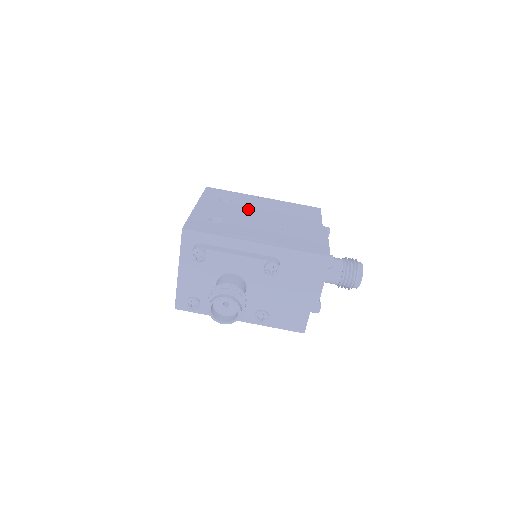
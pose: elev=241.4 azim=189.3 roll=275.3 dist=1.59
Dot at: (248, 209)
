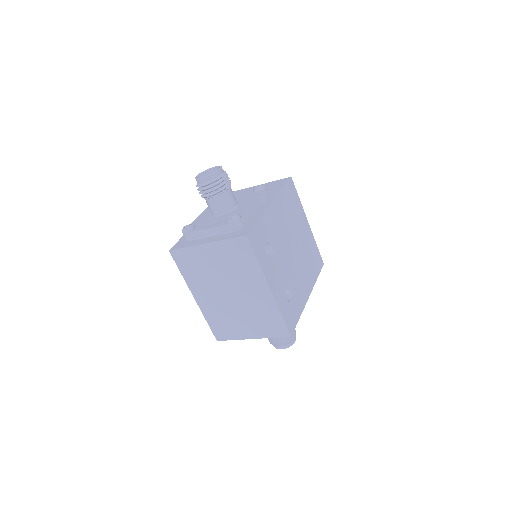
Dot at: (283, 247)
